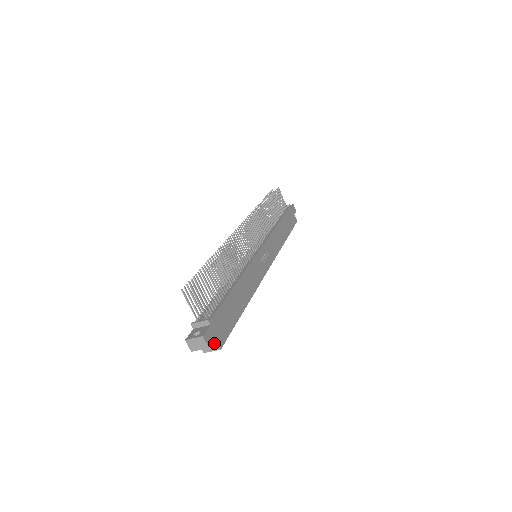
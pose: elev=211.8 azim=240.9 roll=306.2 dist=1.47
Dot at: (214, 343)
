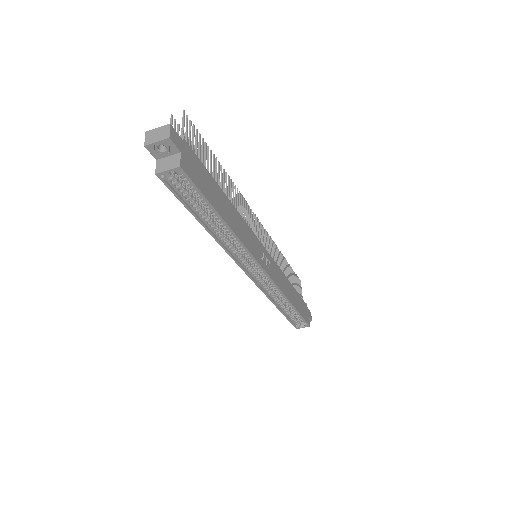
Dot at: (176, 159)
